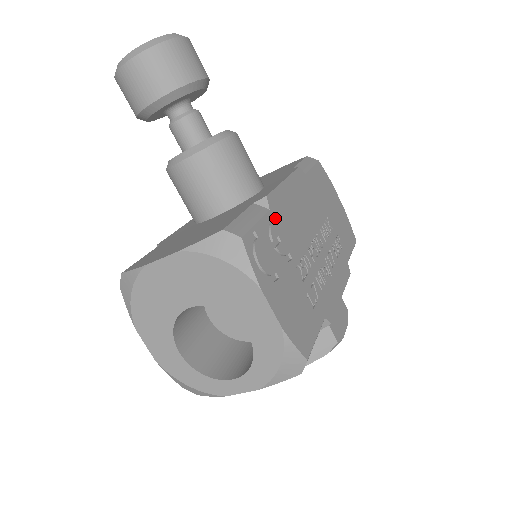
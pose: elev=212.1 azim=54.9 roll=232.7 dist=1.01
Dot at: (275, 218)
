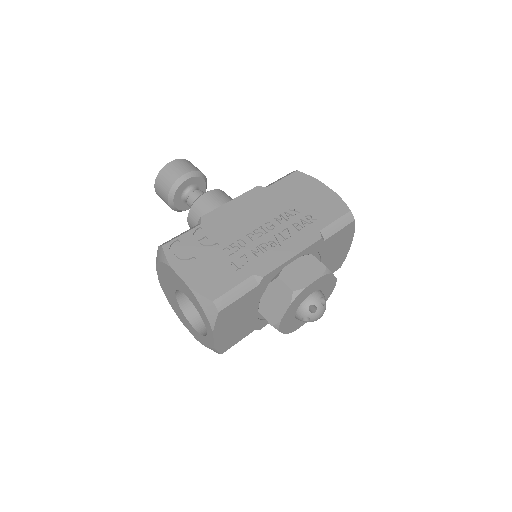
Dot at: (206, 227)
